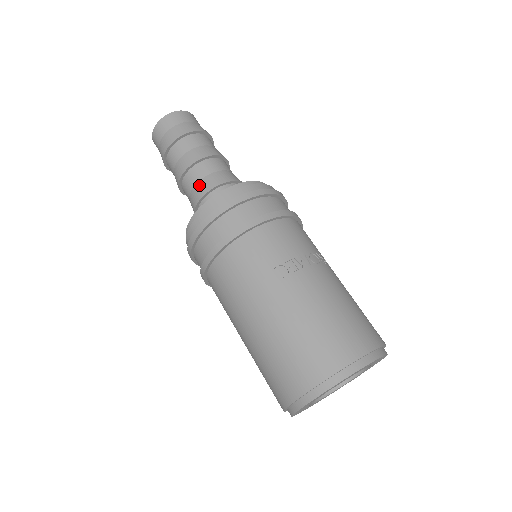
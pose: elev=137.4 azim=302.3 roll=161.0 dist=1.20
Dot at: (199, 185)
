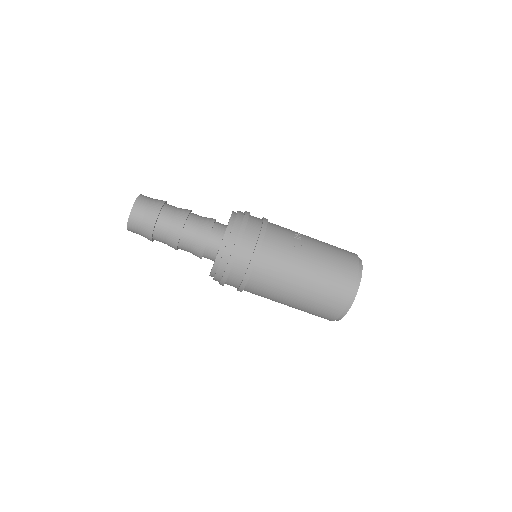
Dot at: (199, 232)
